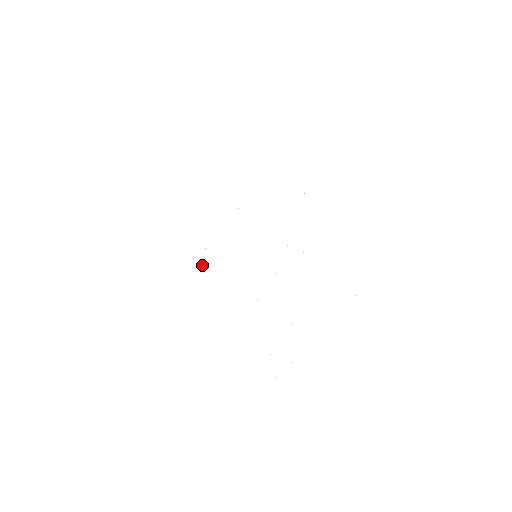
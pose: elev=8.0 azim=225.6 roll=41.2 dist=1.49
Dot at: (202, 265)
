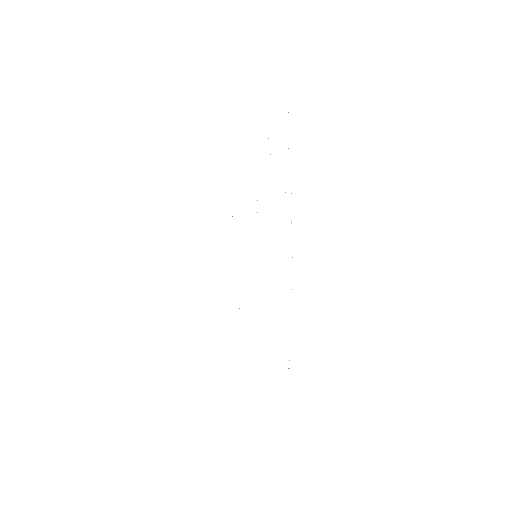
Dot at: occluded
